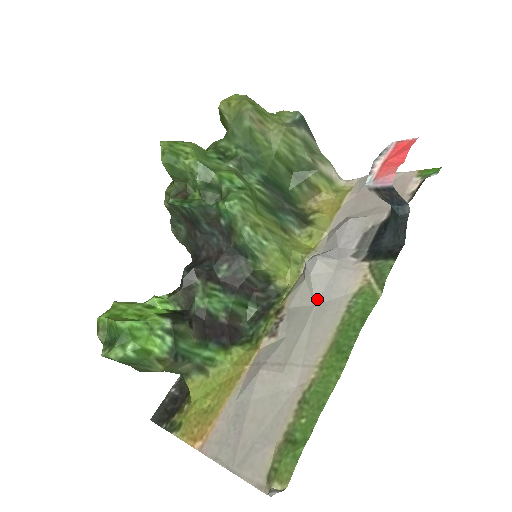
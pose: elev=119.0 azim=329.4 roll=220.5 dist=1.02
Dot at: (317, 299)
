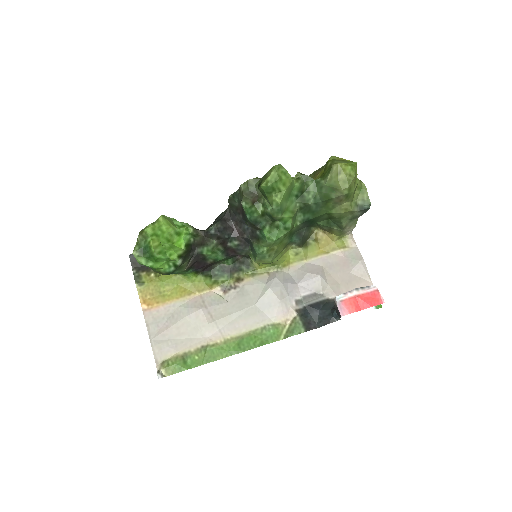
Dot at: (259, 303)
